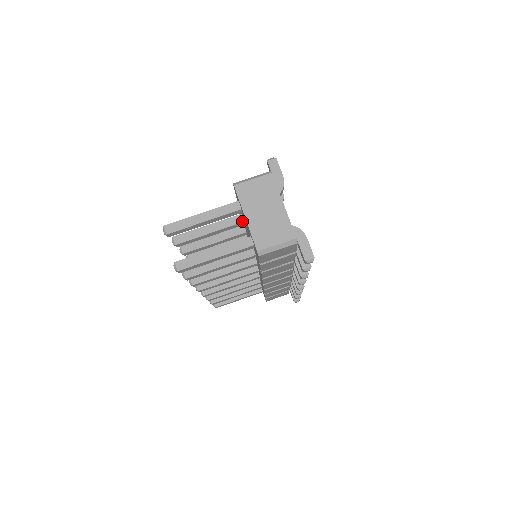
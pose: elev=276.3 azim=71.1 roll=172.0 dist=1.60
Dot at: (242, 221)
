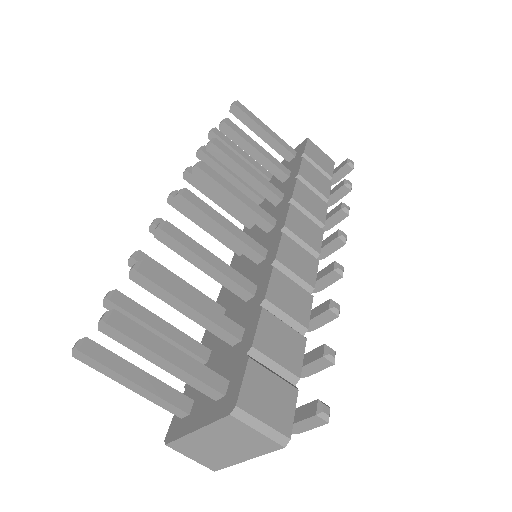
Dot at: (231, 344)
